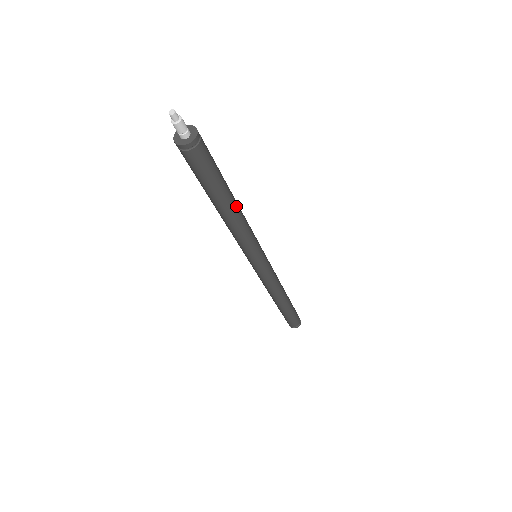
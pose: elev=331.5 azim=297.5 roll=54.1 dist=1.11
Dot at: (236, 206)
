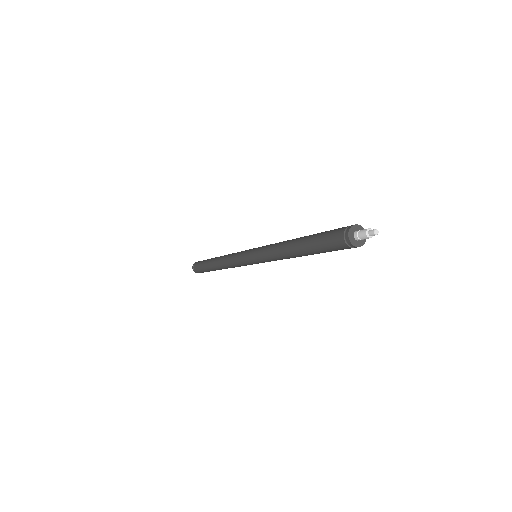
Dot at: occluded
